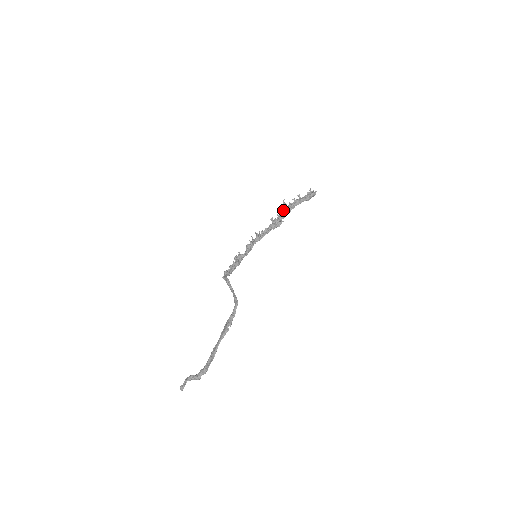
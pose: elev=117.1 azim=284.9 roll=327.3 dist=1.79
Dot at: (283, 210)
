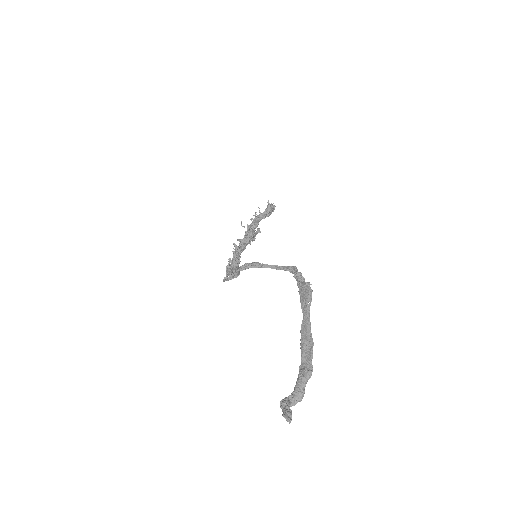
Dot at: (249, 226)
